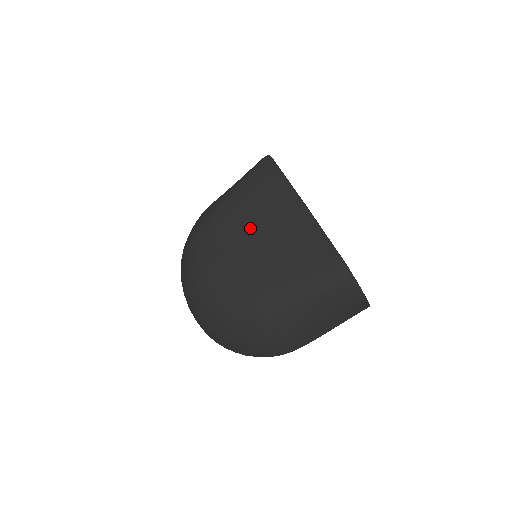
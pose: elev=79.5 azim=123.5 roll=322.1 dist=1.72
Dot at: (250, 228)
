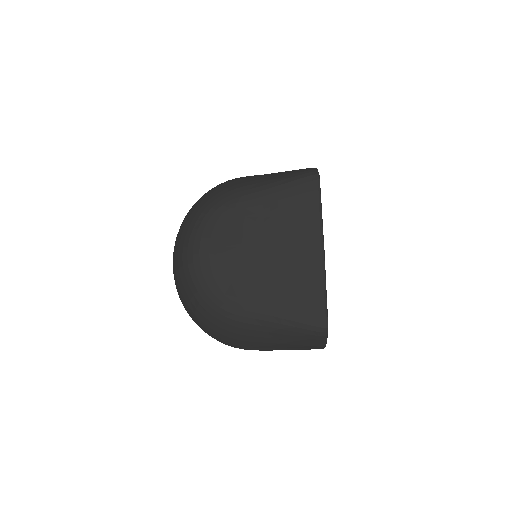
Dot at: (266, 237)
